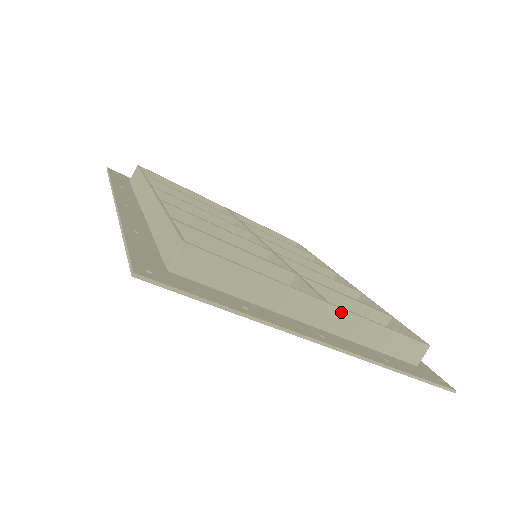
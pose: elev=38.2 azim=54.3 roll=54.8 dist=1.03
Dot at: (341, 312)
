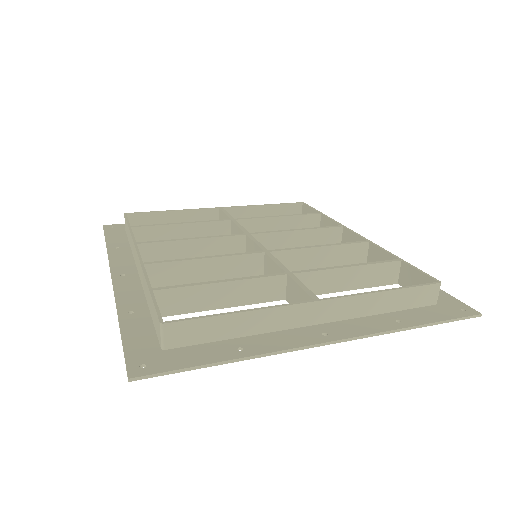
Dot at: (335, 301)
